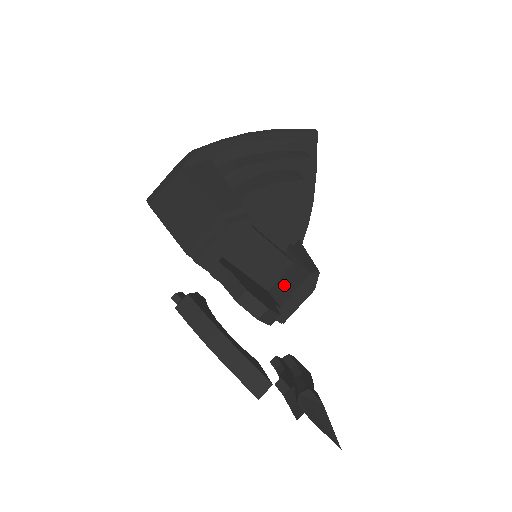
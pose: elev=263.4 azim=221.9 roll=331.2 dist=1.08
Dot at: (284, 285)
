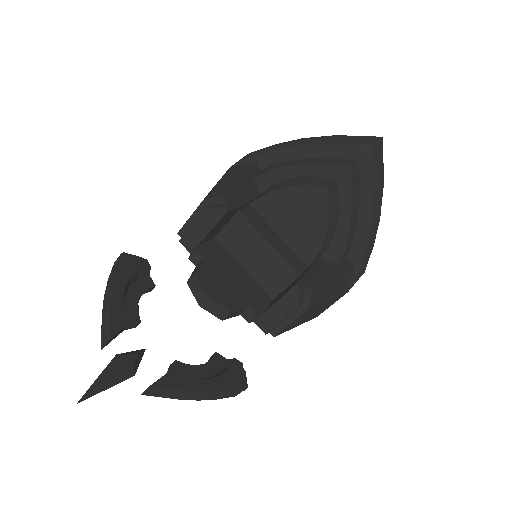
Dot at: (280, 295)
